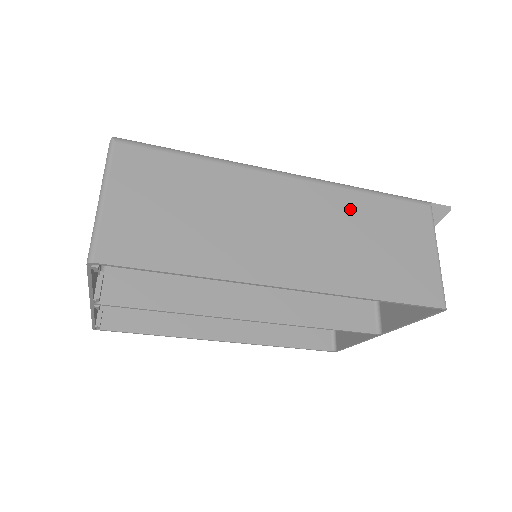
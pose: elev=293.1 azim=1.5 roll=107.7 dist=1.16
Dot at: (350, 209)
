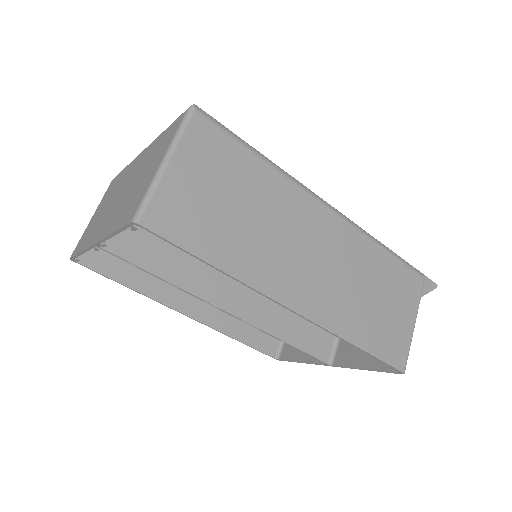
Dot at: (365, 258)
